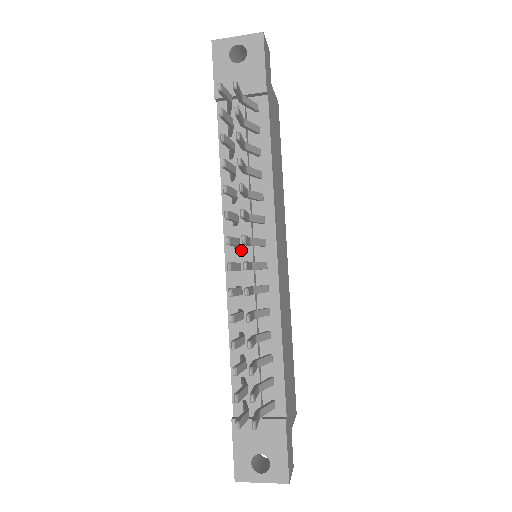
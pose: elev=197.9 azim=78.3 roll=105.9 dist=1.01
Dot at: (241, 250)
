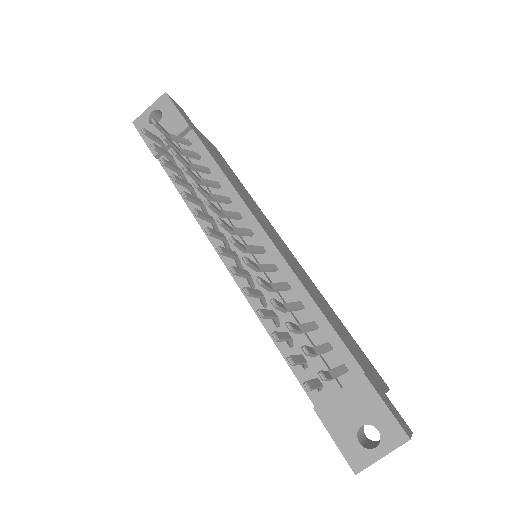
Dot at: (236, 252)
